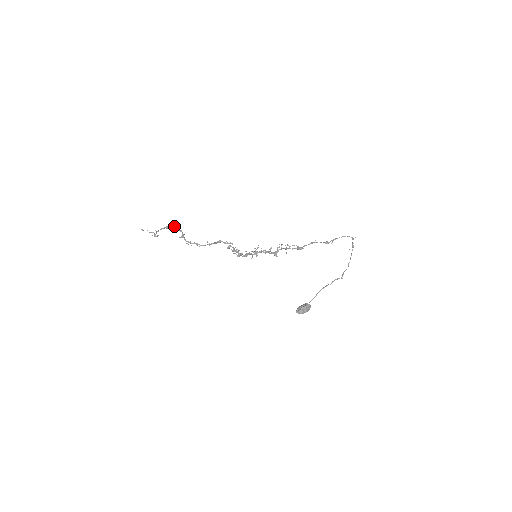
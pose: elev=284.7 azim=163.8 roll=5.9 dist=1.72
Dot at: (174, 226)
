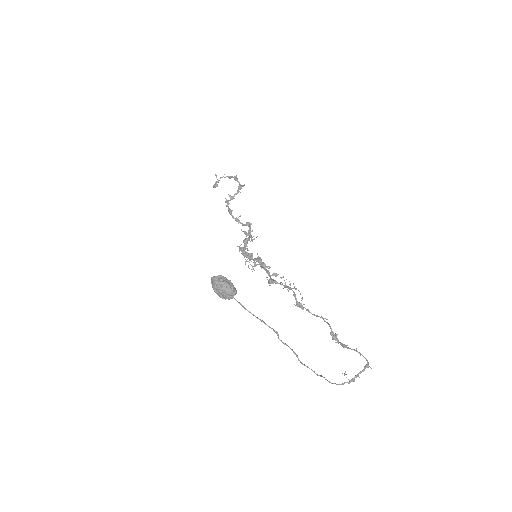
Dot at: occluded
